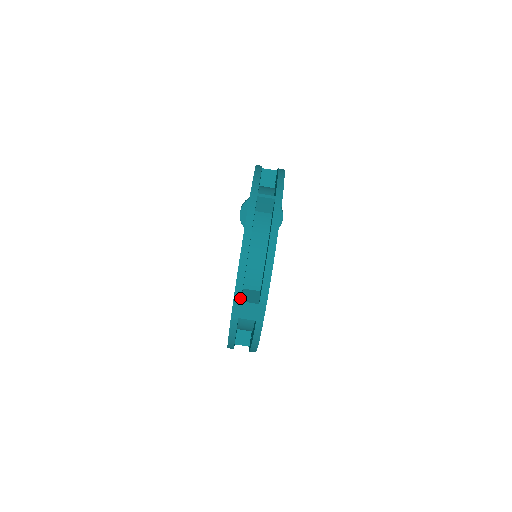
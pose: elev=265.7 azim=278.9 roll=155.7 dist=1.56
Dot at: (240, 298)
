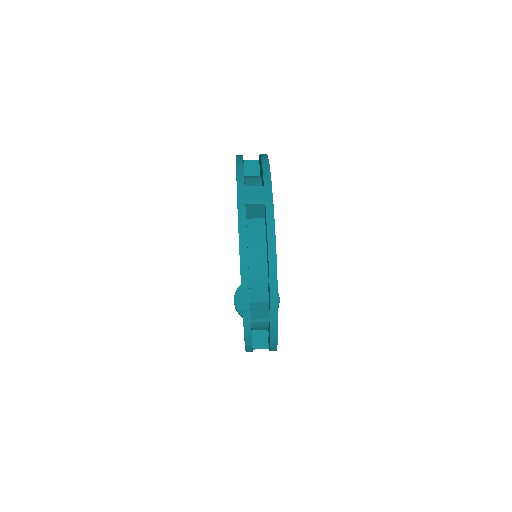
Dot at: (243, 184)
